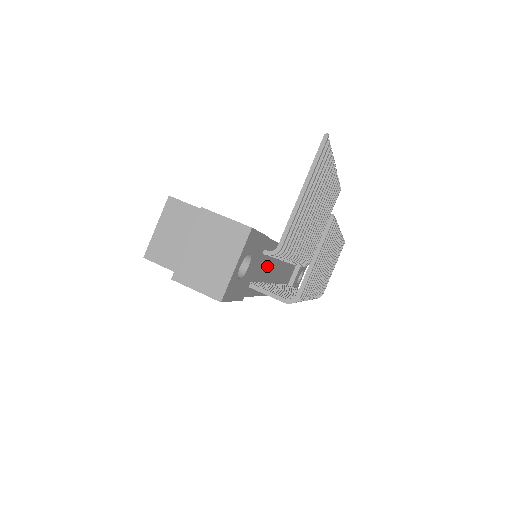
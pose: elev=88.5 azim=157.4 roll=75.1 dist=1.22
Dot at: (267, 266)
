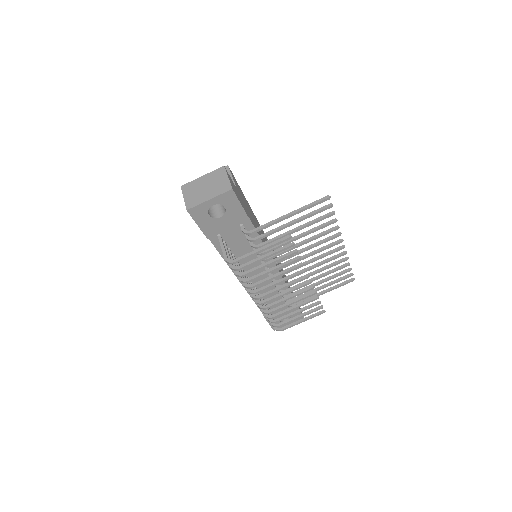
Dot at: occluded
